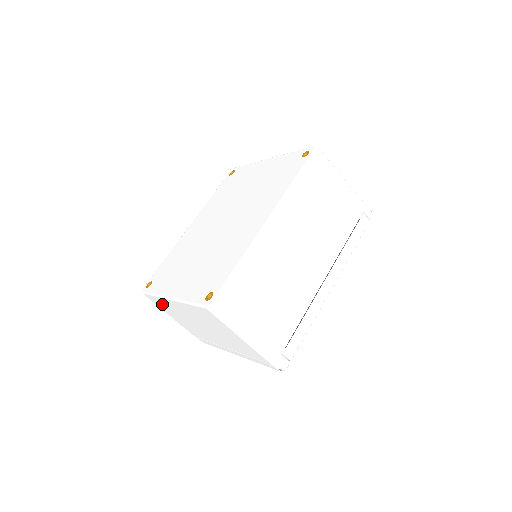
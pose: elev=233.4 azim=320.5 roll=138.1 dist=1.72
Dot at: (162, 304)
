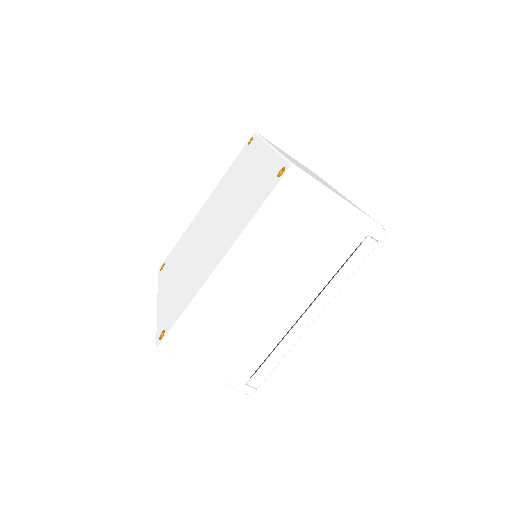
Dot at: occluded
